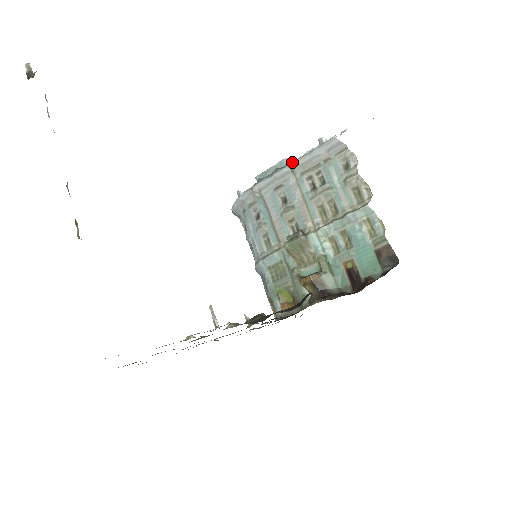
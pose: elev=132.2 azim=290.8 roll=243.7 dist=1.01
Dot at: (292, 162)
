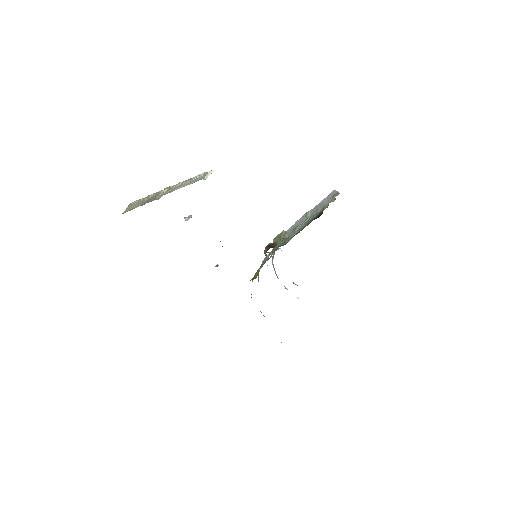
Dot at: (308, 211)
